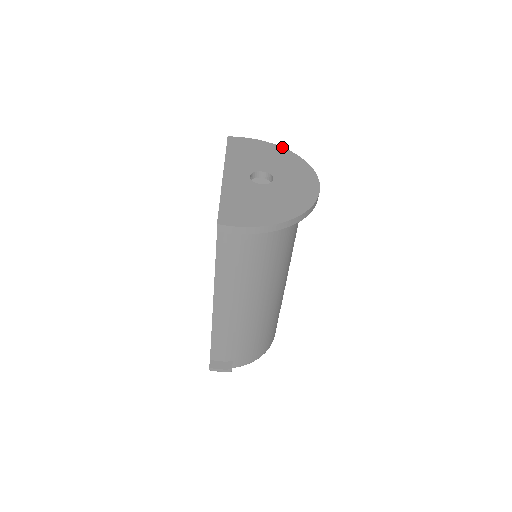
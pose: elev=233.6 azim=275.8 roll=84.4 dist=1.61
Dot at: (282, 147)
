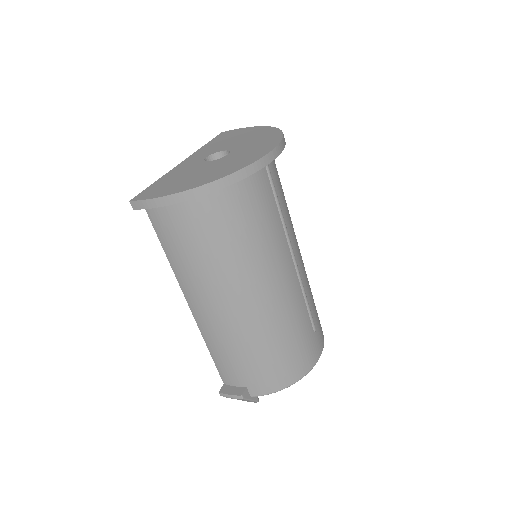
Dot at: (268, 126)
